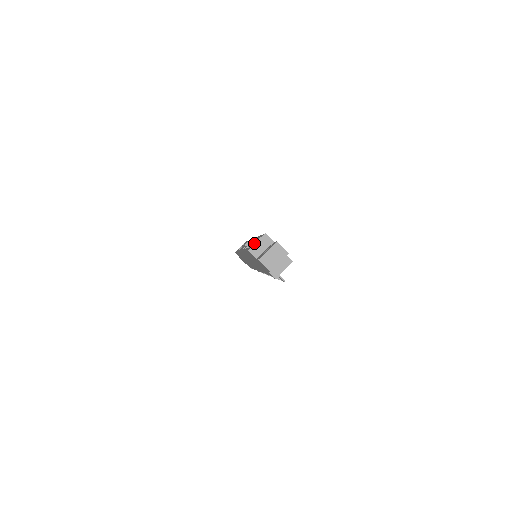
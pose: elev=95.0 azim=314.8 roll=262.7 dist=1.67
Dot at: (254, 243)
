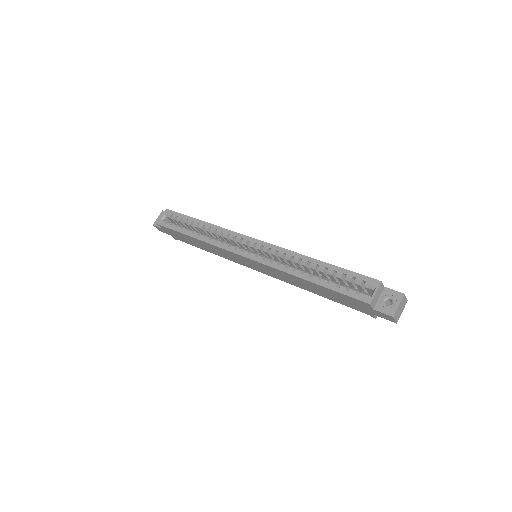
Dot at: (315, 269)
